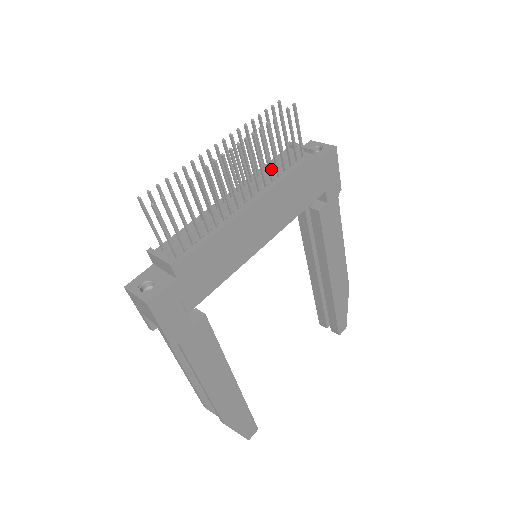
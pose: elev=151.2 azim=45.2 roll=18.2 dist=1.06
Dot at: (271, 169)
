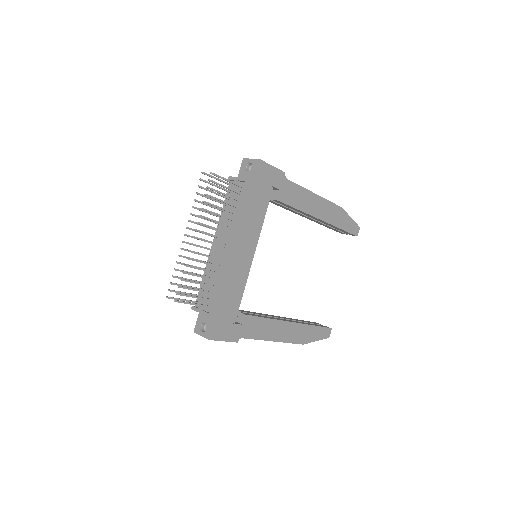
Dot at: (226, 217)
